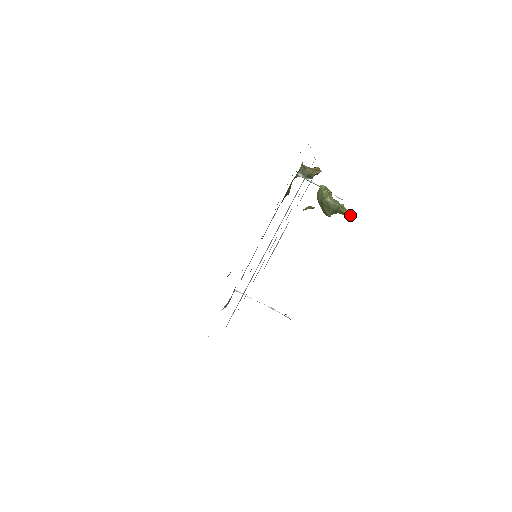
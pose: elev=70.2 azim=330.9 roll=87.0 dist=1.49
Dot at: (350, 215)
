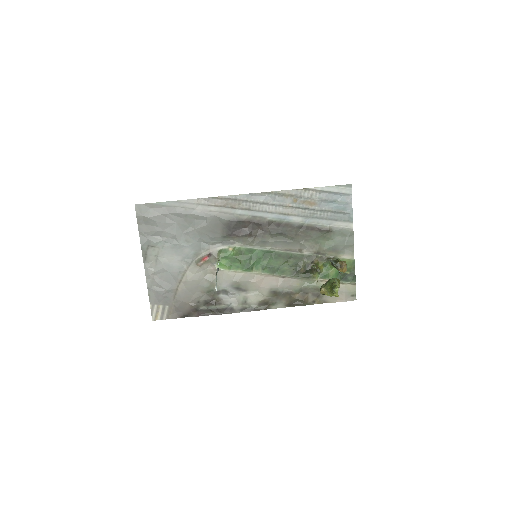
Dot at: (336, 288)
